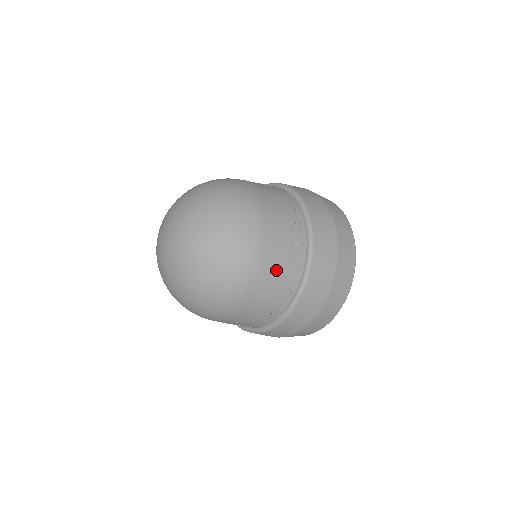
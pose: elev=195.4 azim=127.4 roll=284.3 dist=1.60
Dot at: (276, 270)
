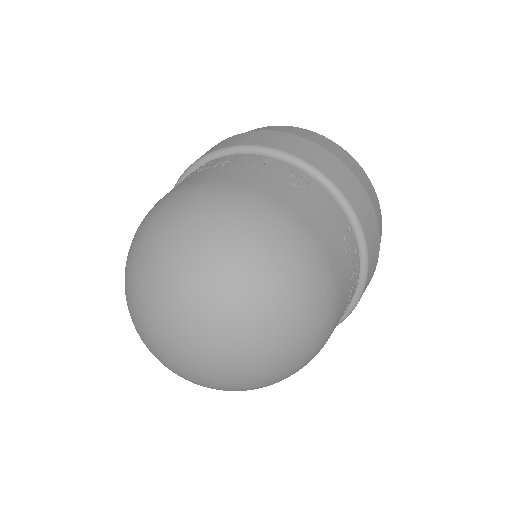
Dot at: occluded
